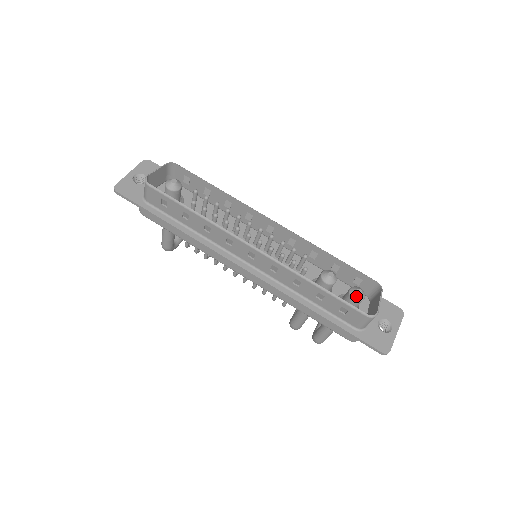
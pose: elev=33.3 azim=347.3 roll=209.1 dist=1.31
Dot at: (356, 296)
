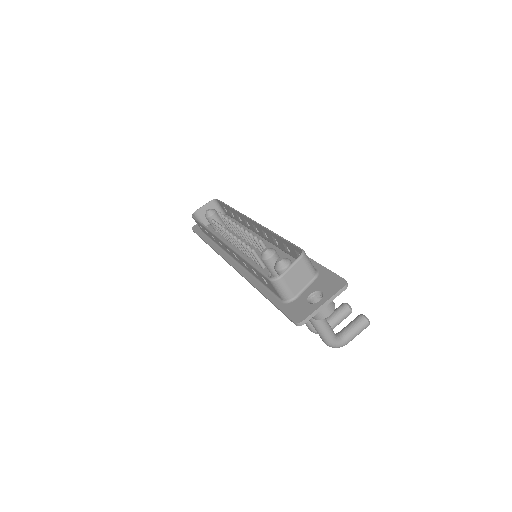
Dot at: (276, 265)
